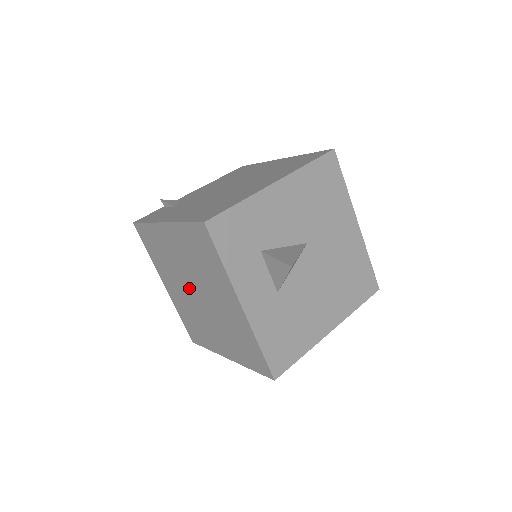
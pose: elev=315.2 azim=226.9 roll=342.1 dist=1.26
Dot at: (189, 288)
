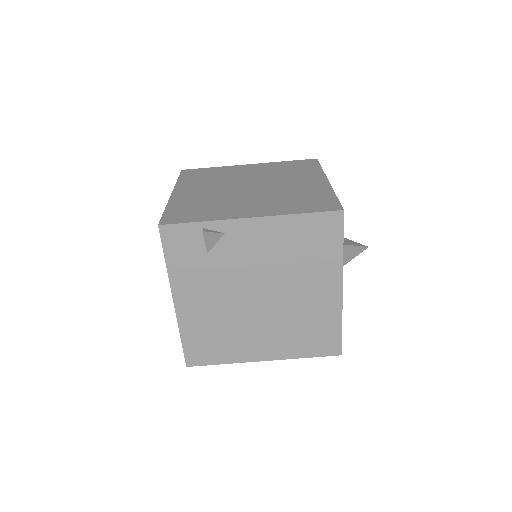
Dot at: occluded
